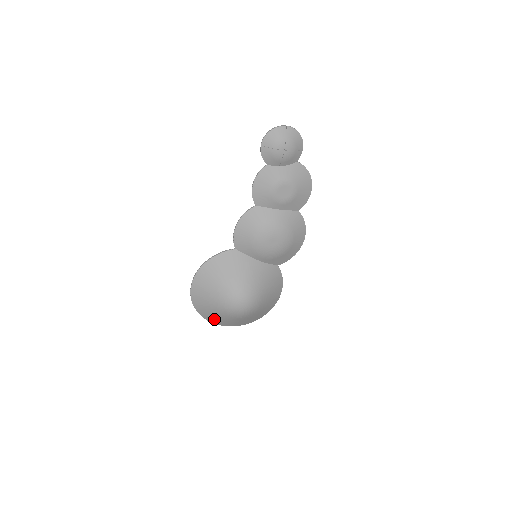
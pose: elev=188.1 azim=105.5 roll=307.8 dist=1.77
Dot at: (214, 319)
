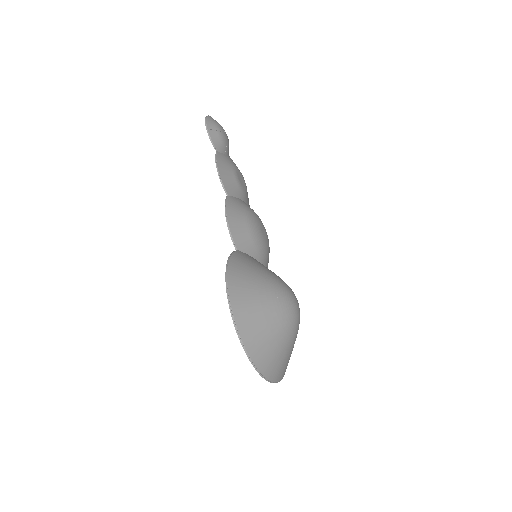
Dot at: (271, 360)
